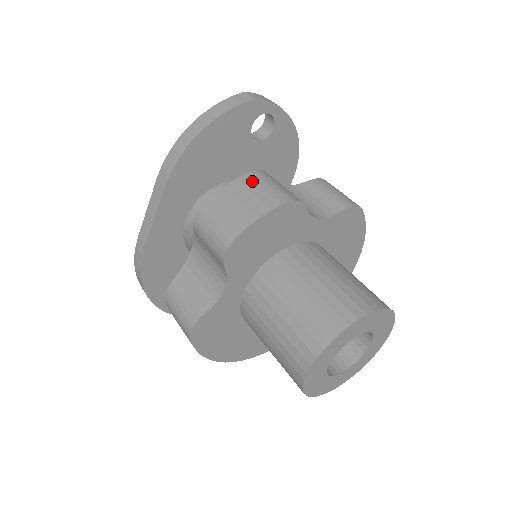
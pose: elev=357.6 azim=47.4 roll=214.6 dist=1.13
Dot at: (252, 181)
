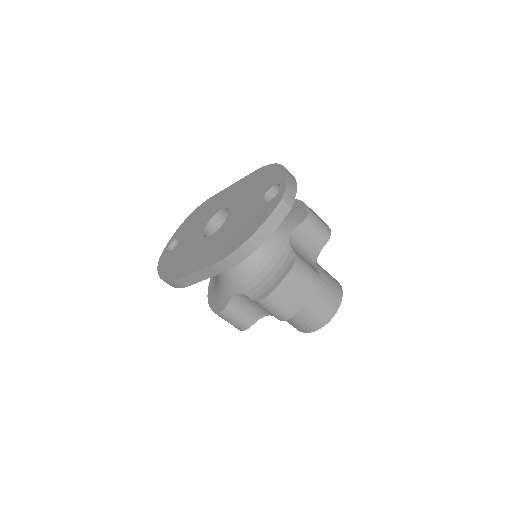
Dot at: (296, 277)
